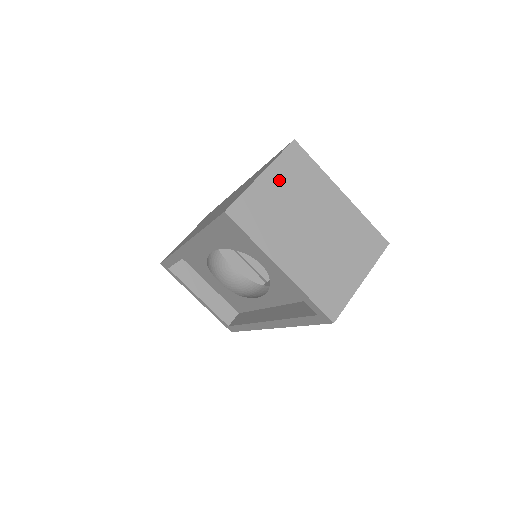
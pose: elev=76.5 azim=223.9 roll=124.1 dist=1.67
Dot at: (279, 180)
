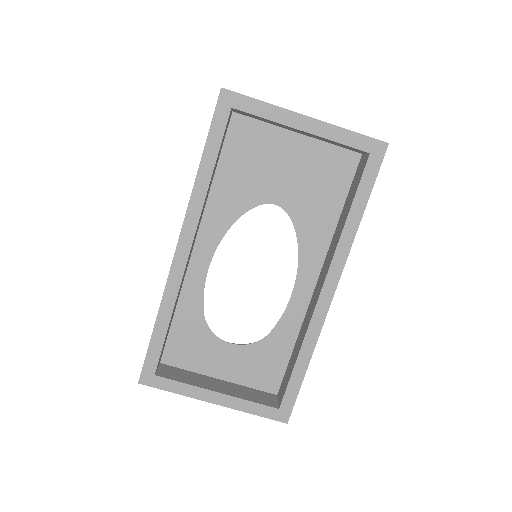
Dot at: occluded
